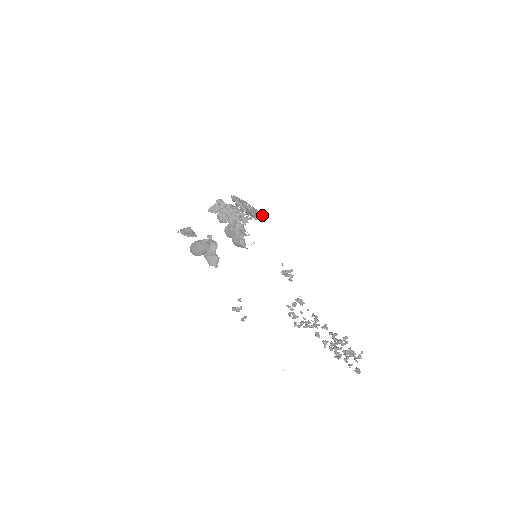
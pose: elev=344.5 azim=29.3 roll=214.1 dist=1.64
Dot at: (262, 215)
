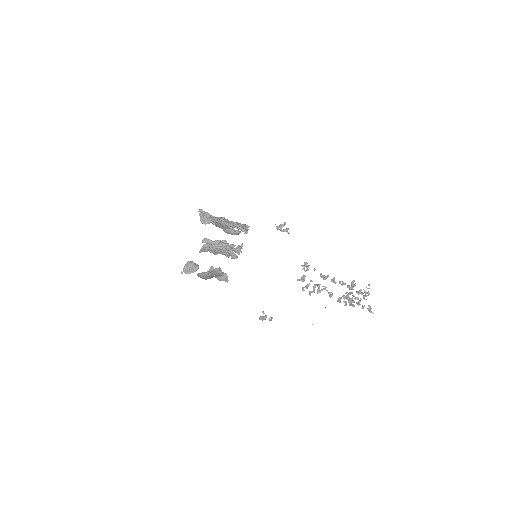
Dot at: (247, 226)
